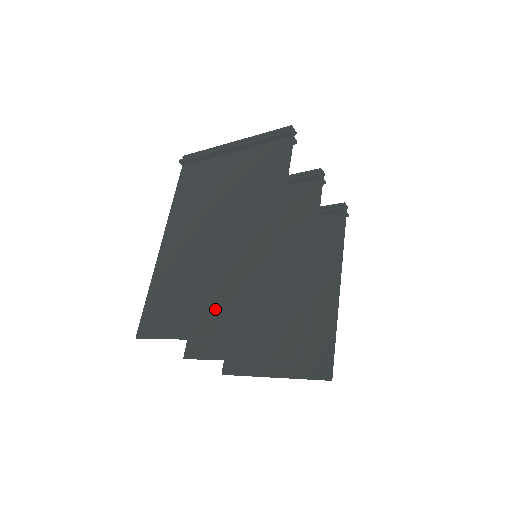
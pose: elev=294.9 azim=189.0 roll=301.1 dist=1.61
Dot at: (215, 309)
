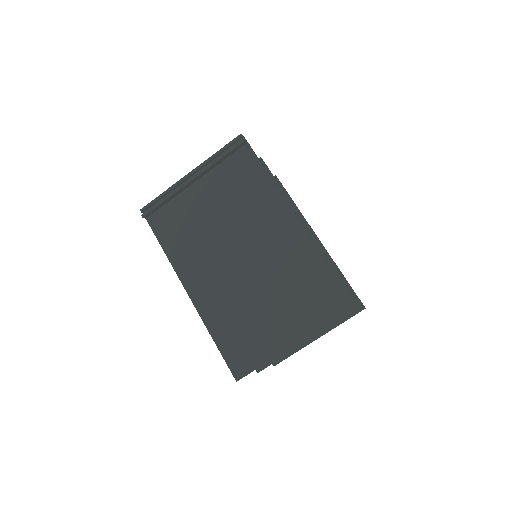
Dot at: (296, 310)
